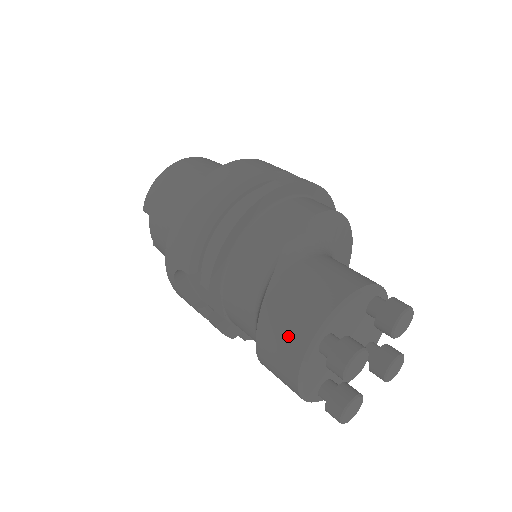
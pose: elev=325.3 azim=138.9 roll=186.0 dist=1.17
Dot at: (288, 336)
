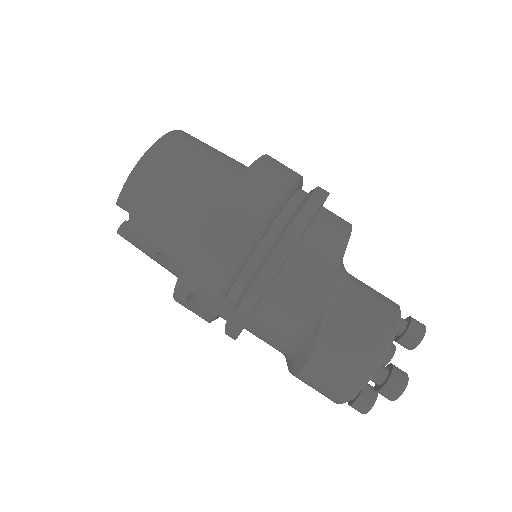
Dot at: (345, 371)
